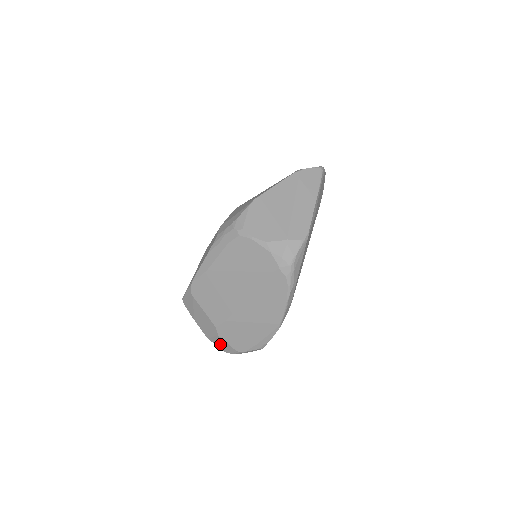
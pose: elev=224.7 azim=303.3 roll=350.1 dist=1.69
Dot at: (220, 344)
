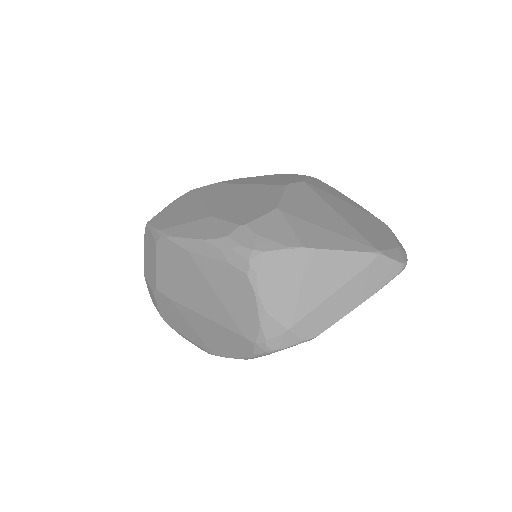
Dot at: (151, 293)
